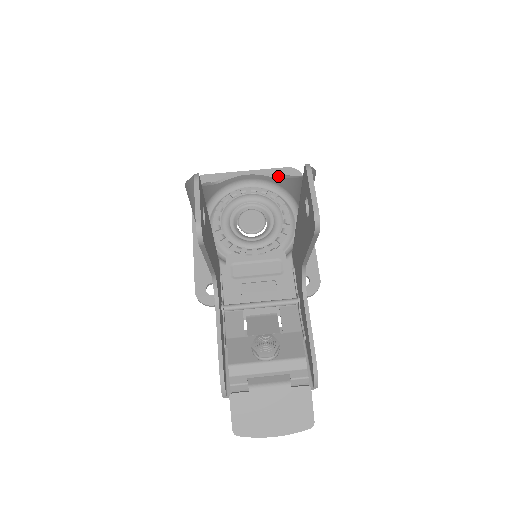
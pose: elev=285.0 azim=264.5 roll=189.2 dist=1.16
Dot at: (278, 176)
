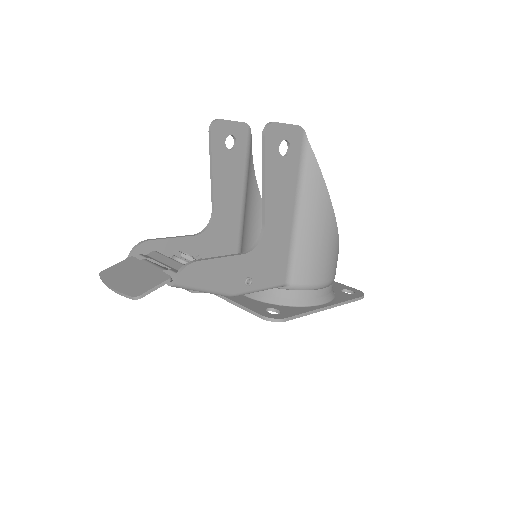
Dot at: occluded
